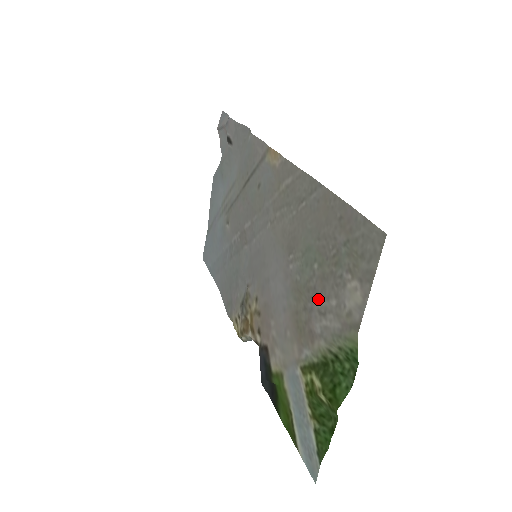
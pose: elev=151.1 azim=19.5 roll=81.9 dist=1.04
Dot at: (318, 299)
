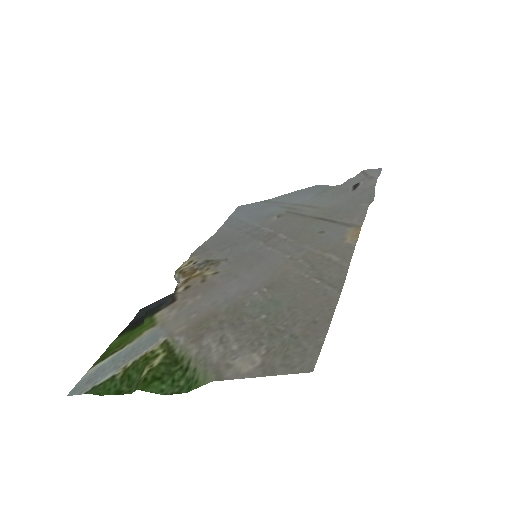
Dot at: (234, 331)
